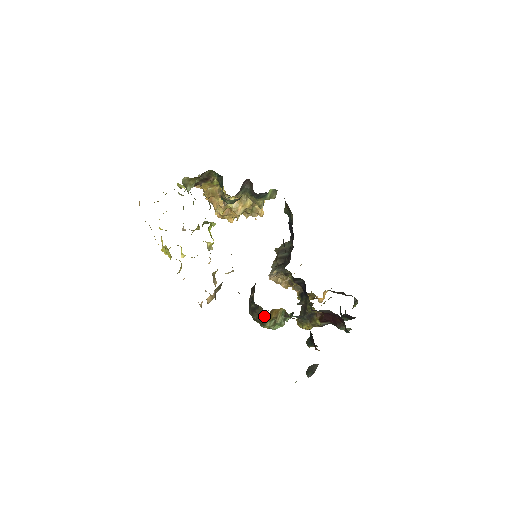
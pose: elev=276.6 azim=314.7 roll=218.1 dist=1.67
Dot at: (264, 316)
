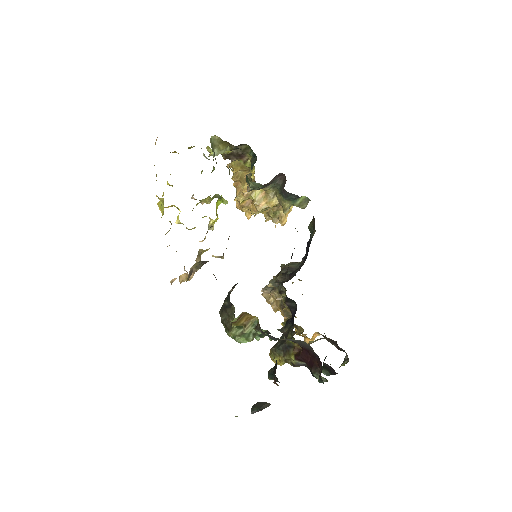
Dot at: occluded
